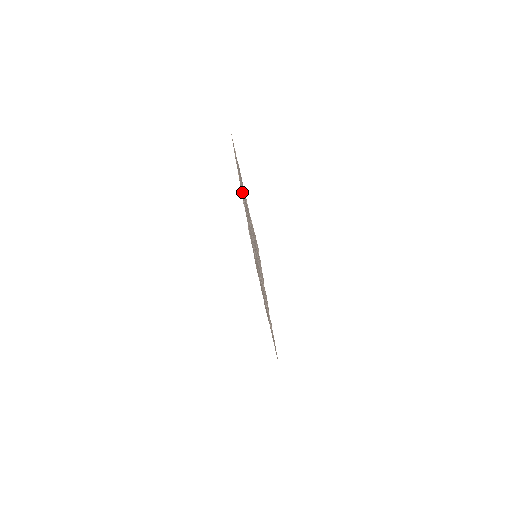
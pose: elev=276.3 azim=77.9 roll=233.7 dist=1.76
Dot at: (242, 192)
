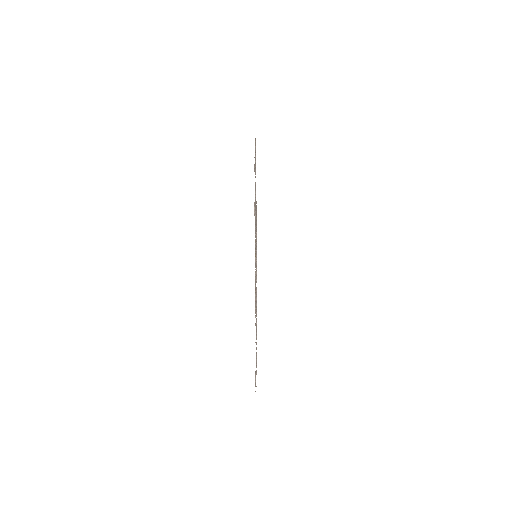
Dot at: (255, 249)
